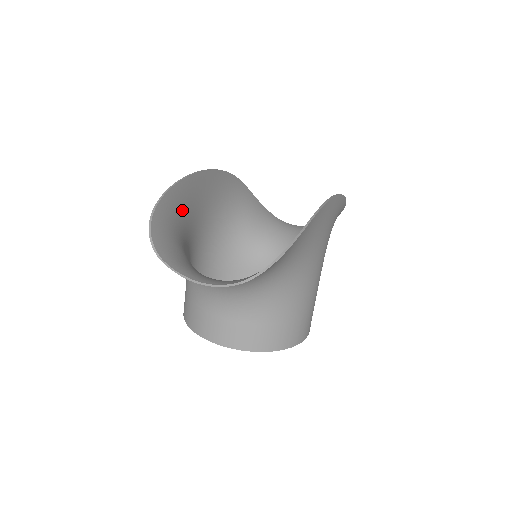
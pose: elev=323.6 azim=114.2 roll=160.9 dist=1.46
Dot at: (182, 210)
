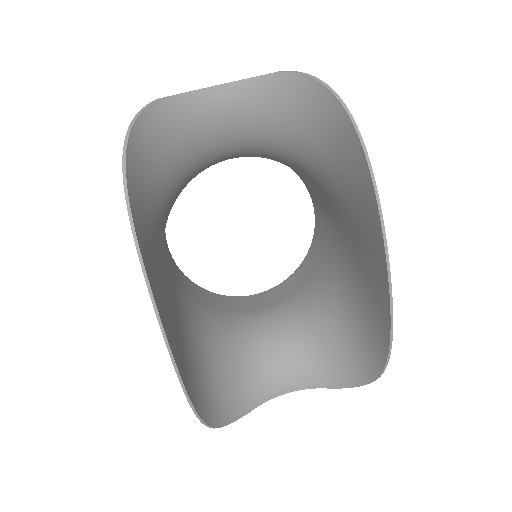
Dot at: (191, 366)
